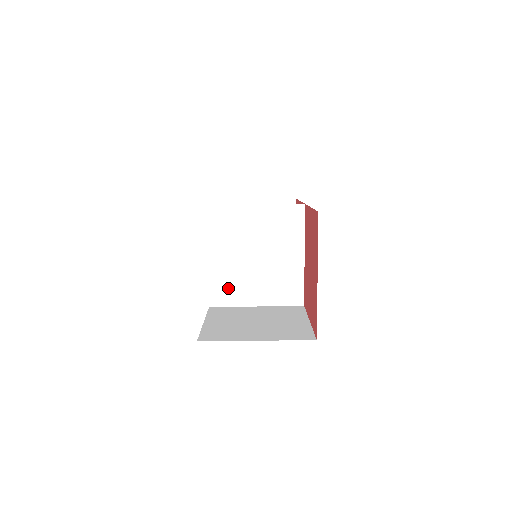
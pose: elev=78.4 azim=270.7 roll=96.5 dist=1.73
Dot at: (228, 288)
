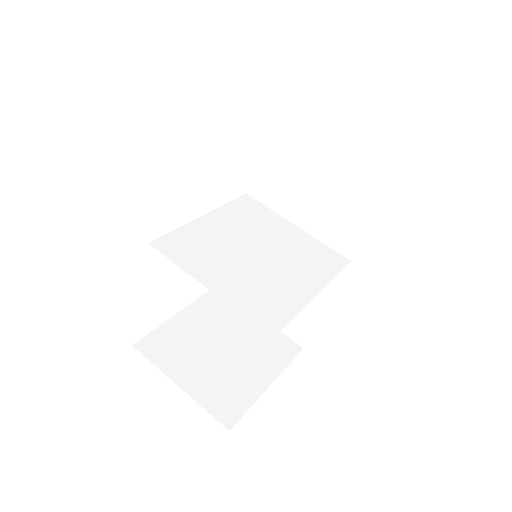
Dot at: (193, 248)
